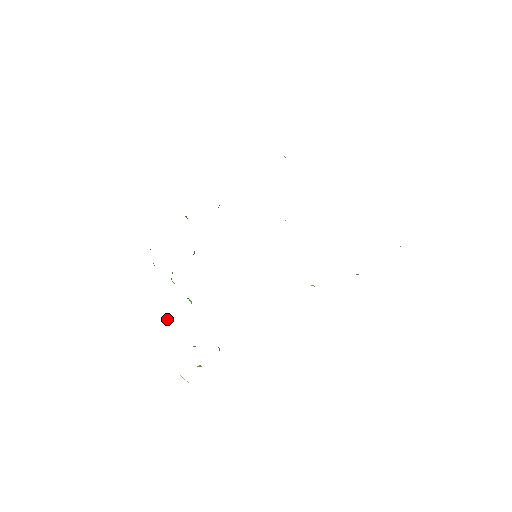
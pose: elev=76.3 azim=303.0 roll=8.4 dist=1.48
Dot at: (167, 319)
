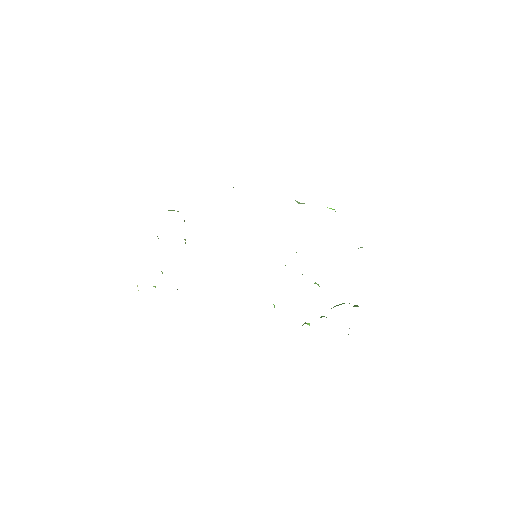
Dot at: occluded
